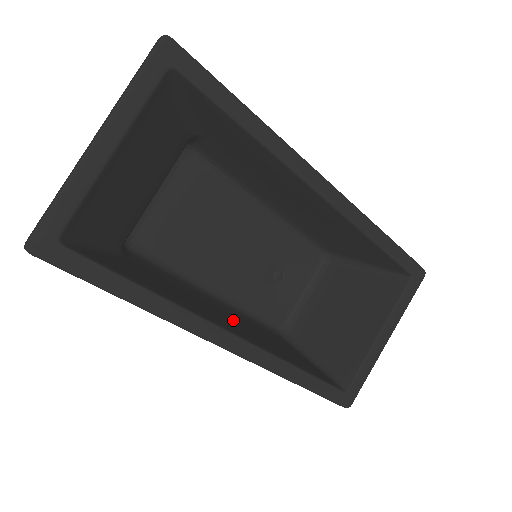
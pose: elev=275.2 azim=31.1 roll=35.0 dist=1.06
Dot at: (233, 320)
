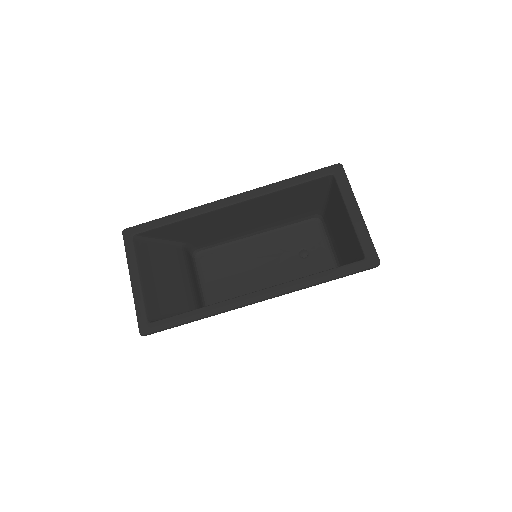
Dot at: occluded
